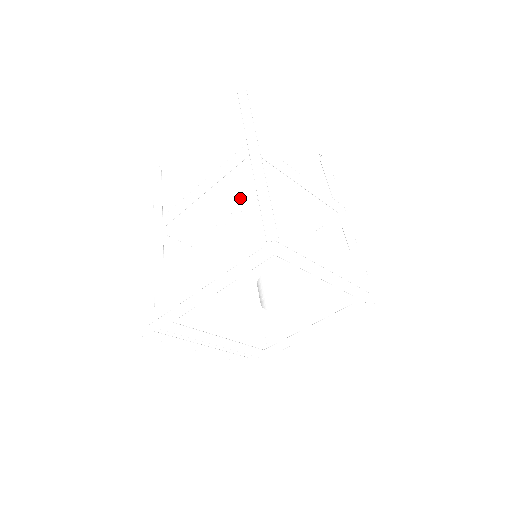
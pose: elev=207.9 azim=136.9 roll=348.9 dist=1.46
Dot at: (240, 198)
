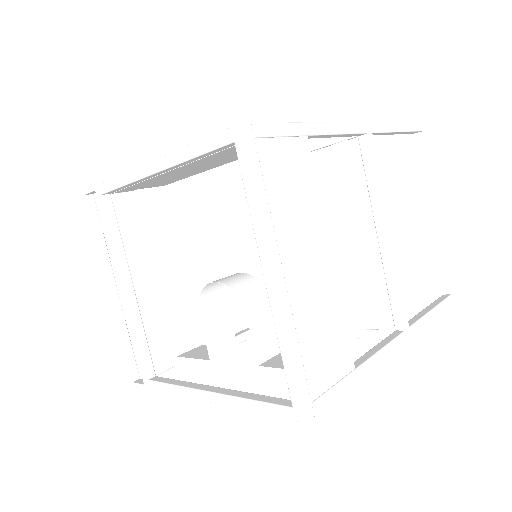
Dot at: occluded
